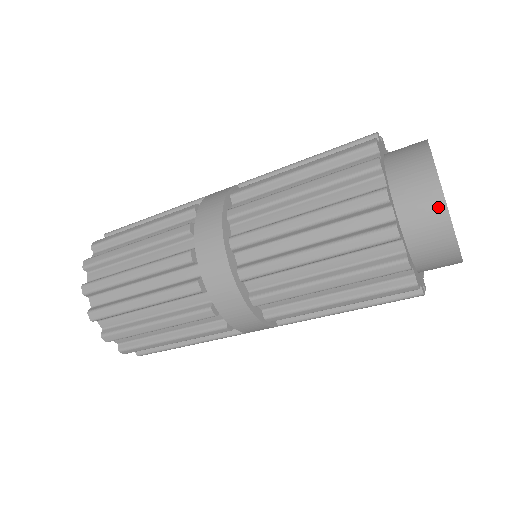
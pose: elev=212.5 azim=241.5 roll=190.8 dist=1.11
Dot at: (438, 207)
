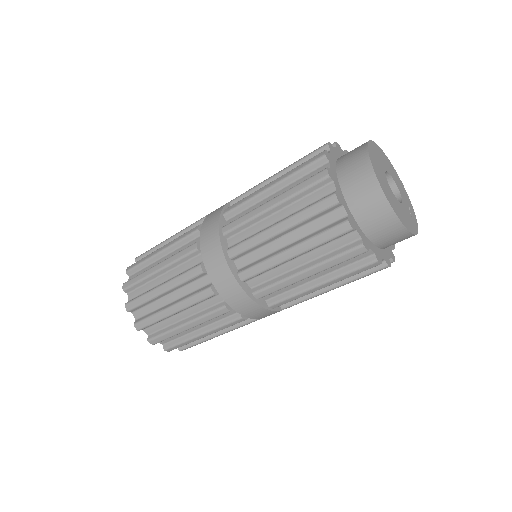
Dot at: (370, 179)
